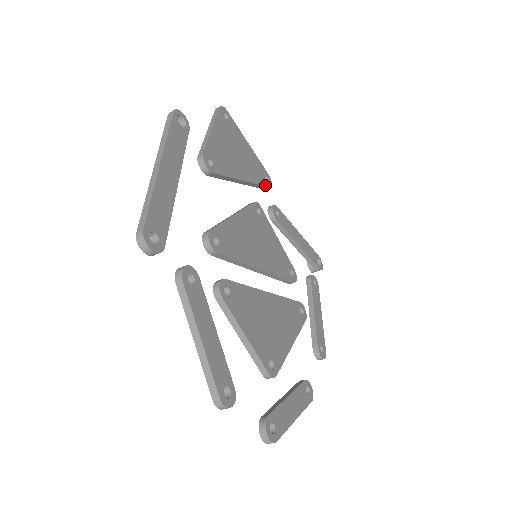
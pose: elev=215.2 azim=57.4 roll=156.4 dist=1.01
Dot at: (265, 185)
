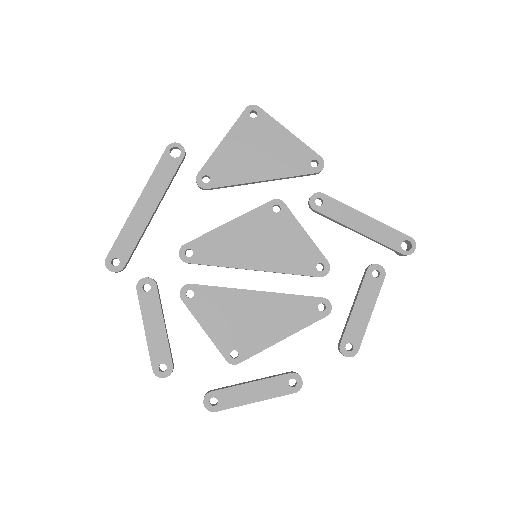
Dot at: (306, 173)
